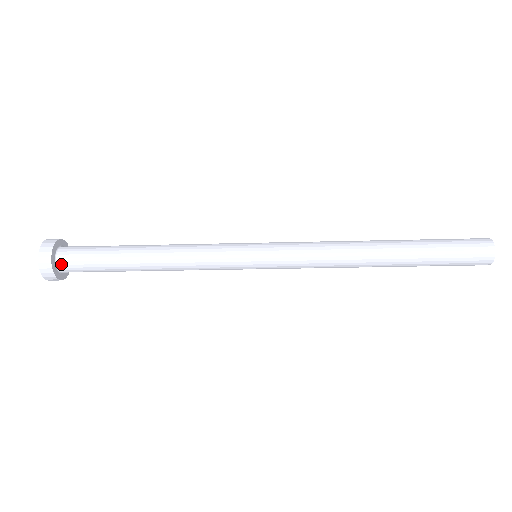
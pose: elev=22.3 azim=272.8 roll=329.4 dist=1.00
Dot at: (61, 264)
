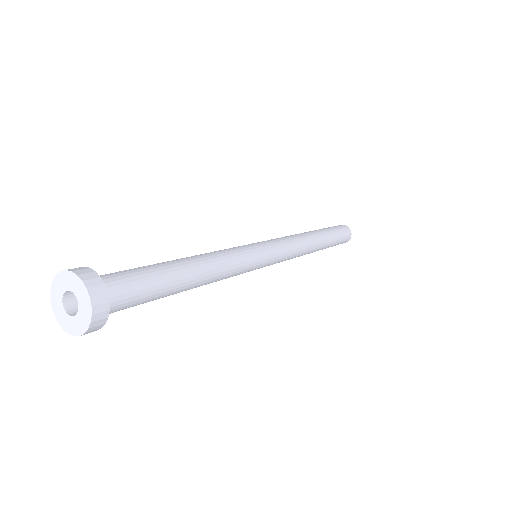
Dot at: occluded
